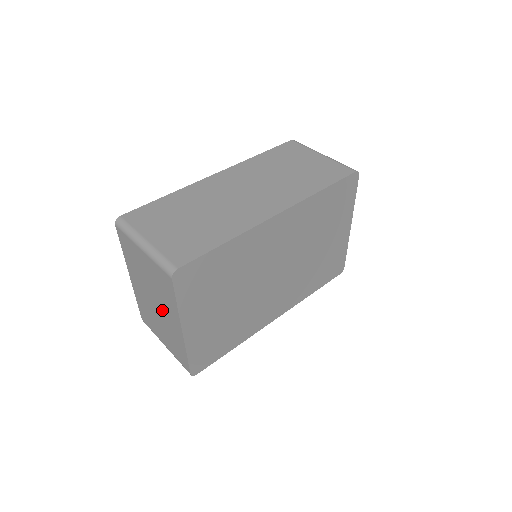
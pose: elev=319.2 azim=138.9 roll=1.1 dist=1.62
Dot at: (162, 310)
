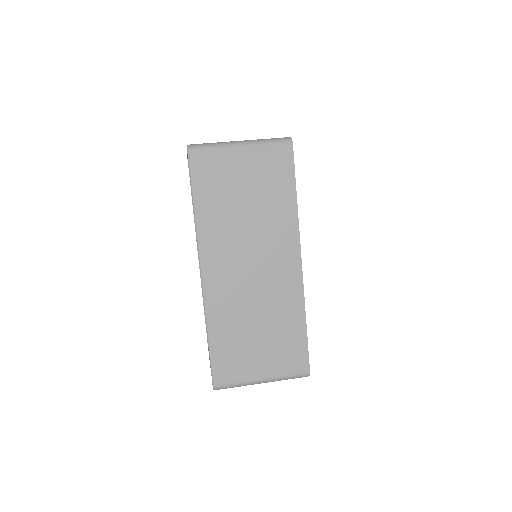
Dot at: occluded
